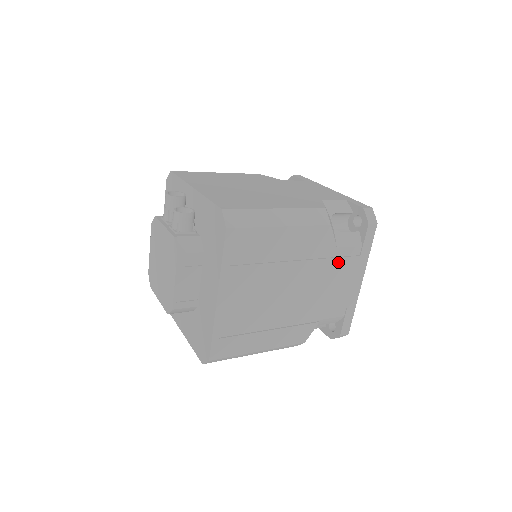
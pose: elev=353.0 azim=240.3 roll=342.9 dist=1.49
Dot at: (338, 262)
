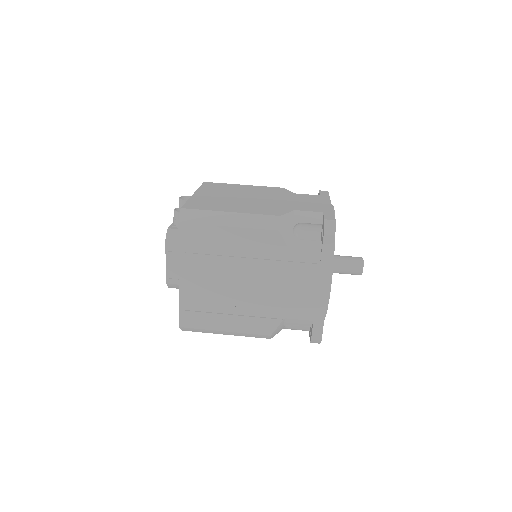
Dot at: (294, 266)
